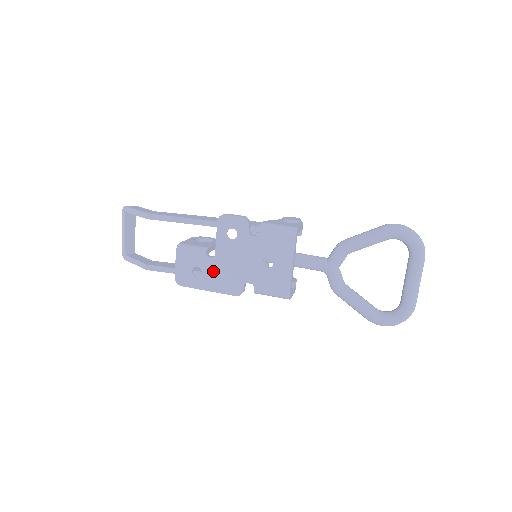
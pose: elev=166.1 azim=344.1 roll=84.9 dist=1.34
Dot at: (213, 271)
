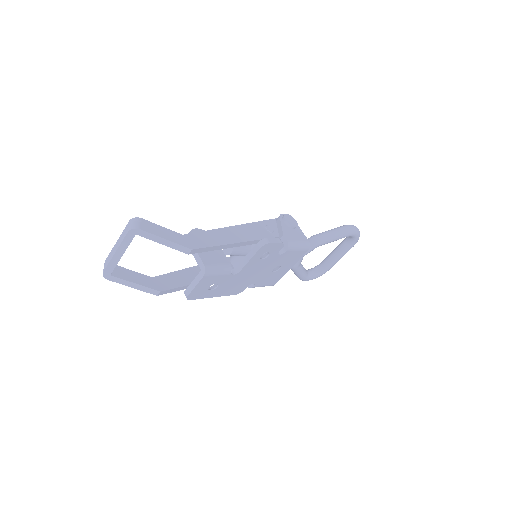
Dot at: (229, 283)
